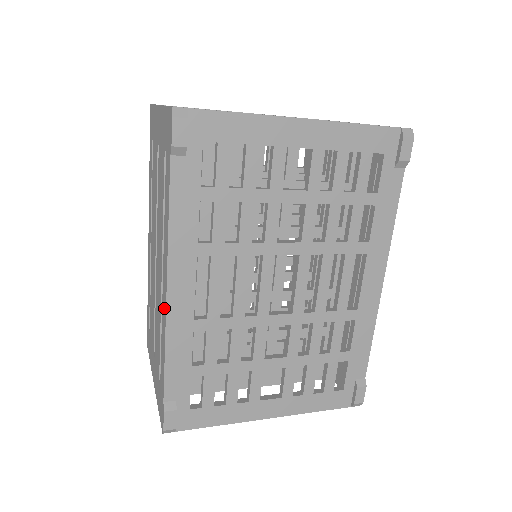
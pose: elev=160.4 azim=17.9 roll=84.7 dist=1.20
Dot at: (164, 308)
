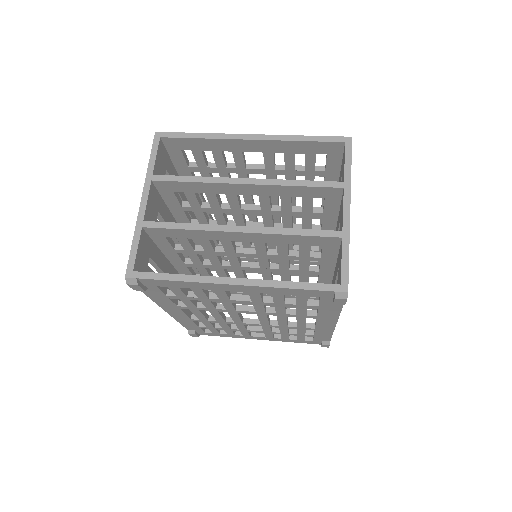
Dot at: occluded
